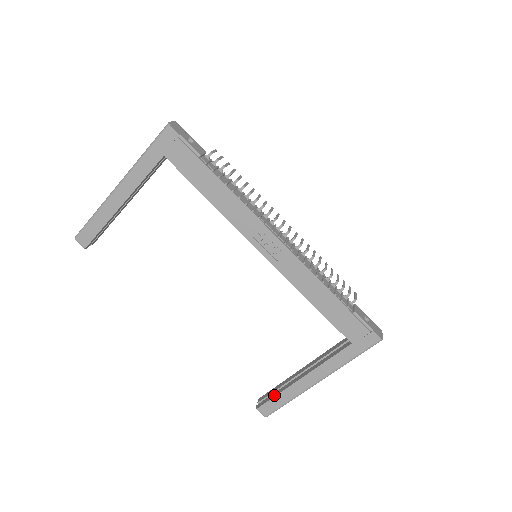
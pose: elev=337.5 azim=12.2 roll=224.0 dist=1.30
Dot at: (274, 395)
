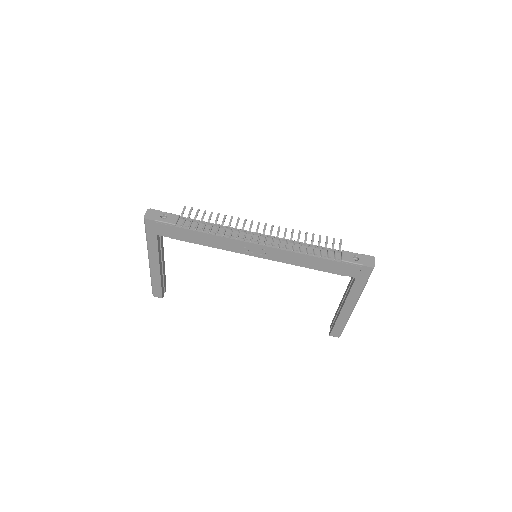
Dot at: (334, 324)
